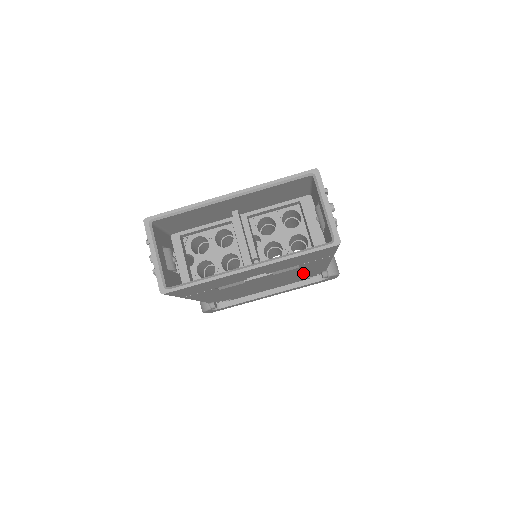
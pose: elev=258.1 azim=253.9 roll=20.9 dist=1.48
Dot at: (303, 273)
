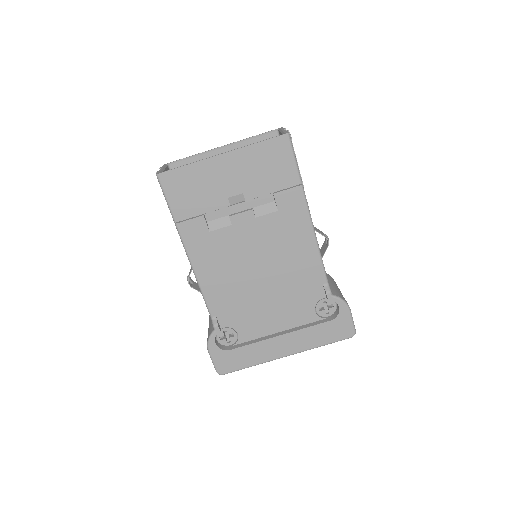
Dot at: (296, 261)
